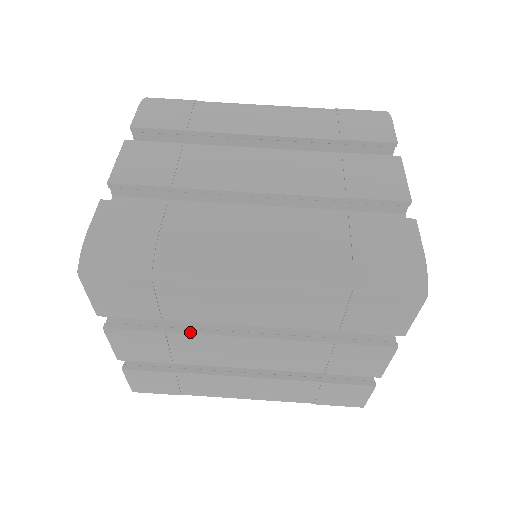
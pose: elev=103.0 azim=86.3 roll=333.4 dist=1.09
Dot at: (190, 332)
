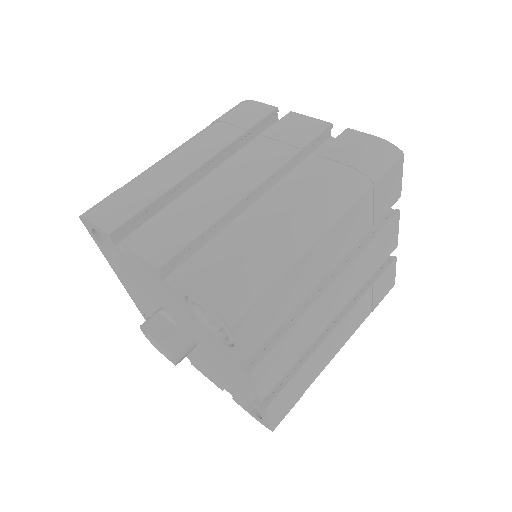
Dot at: (300, 316)
